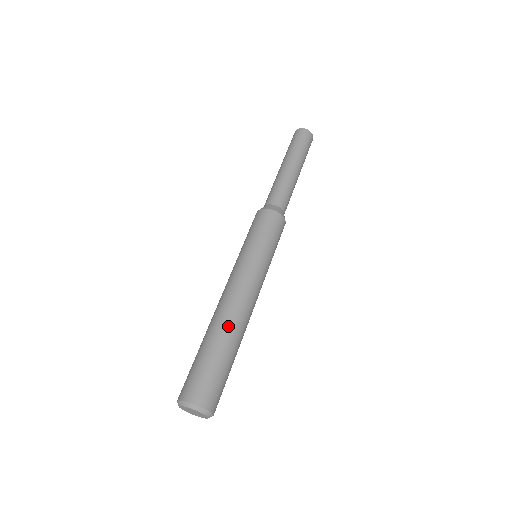
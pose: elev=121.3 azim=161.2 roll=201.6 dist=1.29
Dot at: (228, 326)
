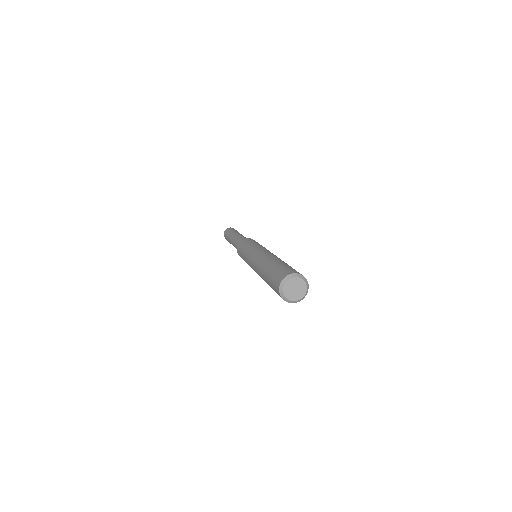
Dot at: (272, 258)
